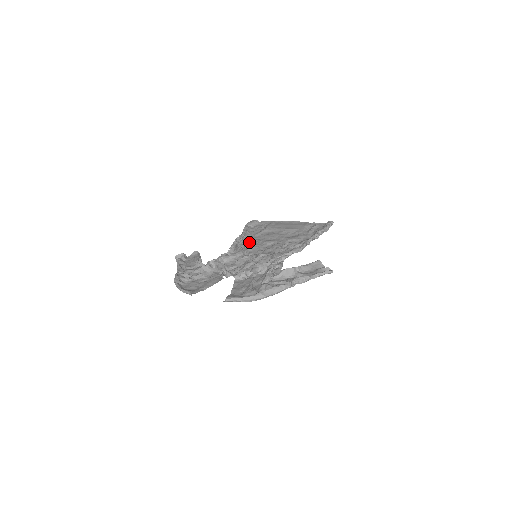
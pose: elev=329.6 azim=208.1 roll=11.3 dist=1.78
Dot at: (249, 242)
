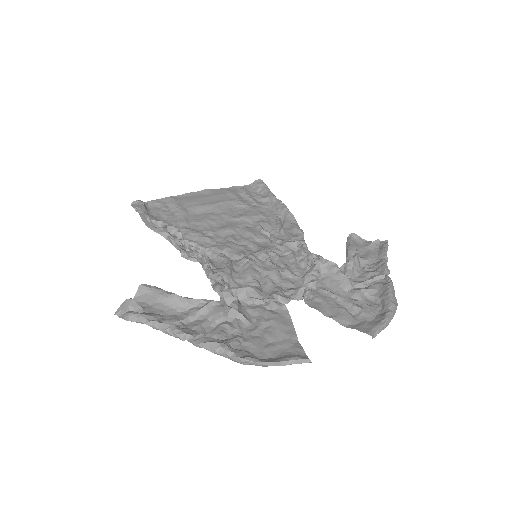
Dot at: (196, 239)
